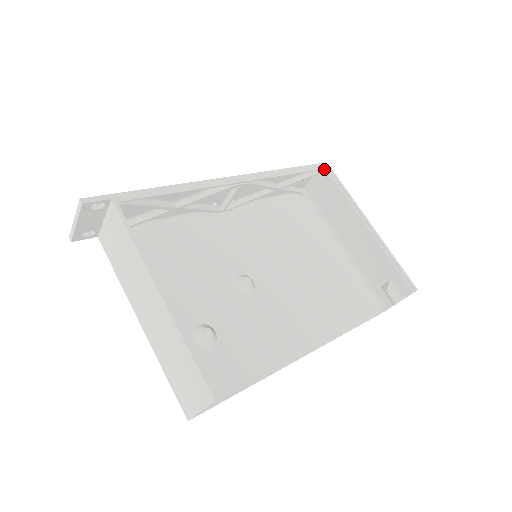
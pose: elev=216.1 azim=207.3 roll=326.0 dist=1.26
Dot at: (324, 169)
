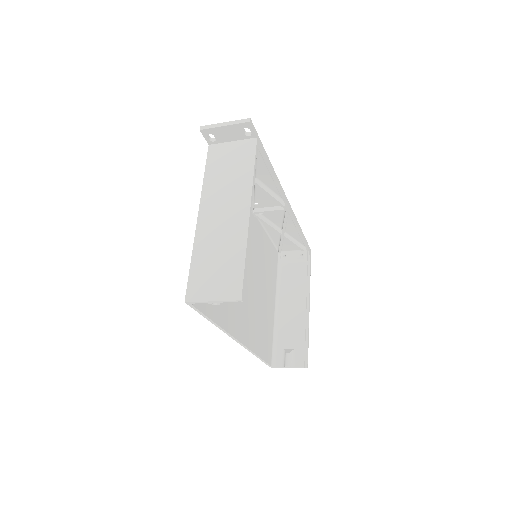
Dot at: (309, 252)
